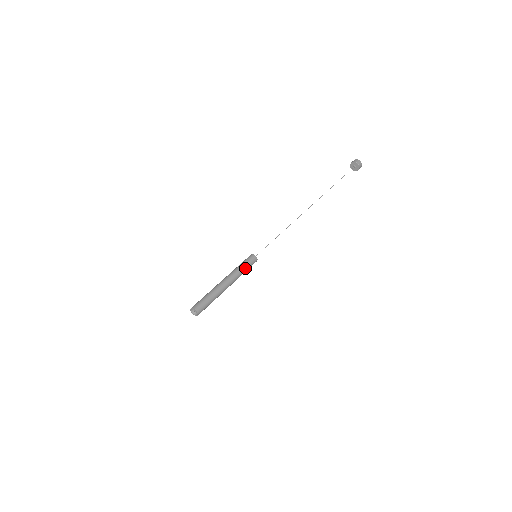
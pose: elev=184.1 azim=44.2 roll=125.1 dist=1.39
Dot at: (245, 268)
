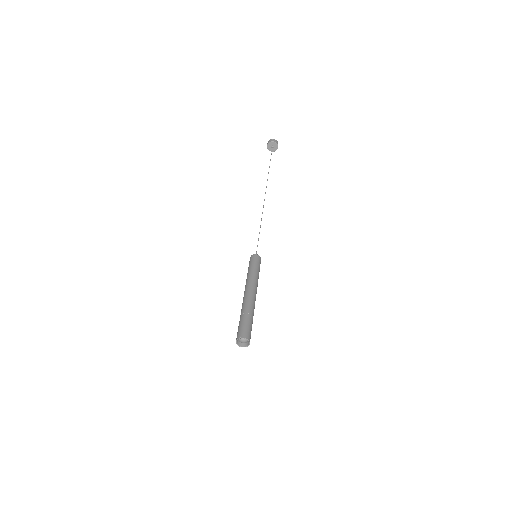
Dot at: occluded
